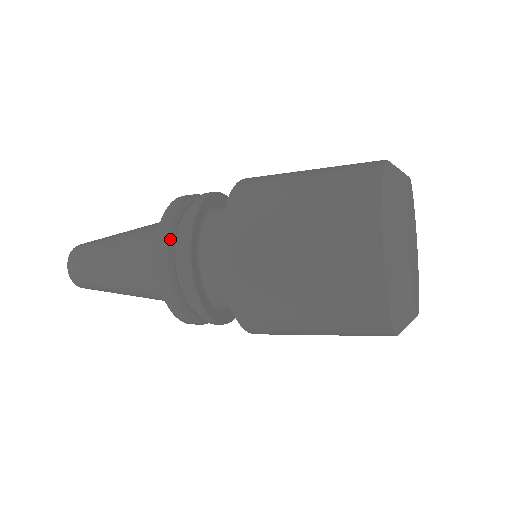
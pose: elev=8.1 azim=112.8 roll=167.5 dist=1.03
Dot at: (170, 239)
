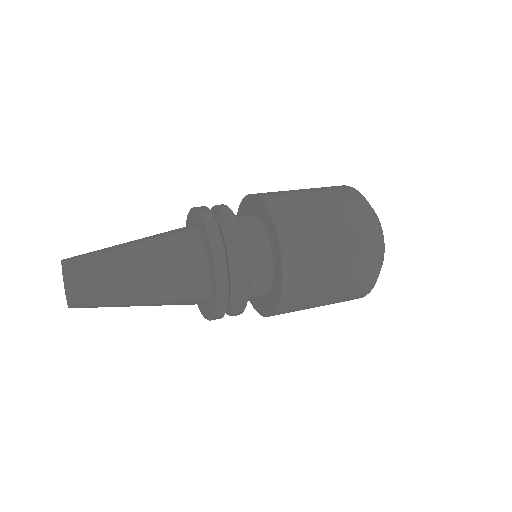
Dot at: occluded
